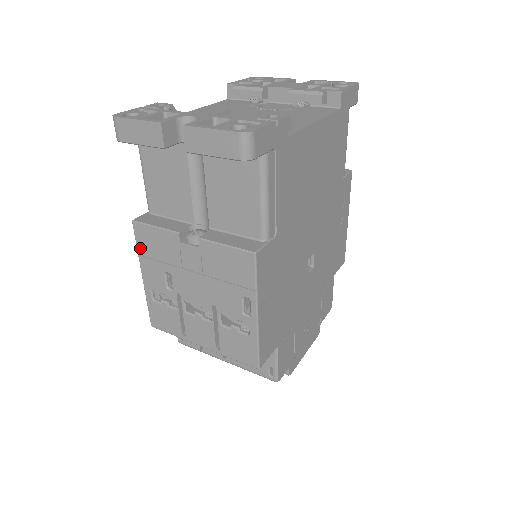
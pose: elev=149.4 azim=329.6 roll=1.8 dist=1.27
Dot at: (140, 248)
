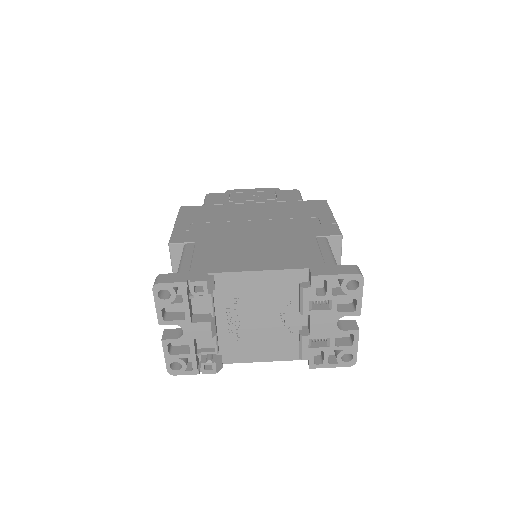
Dot at: occluded
